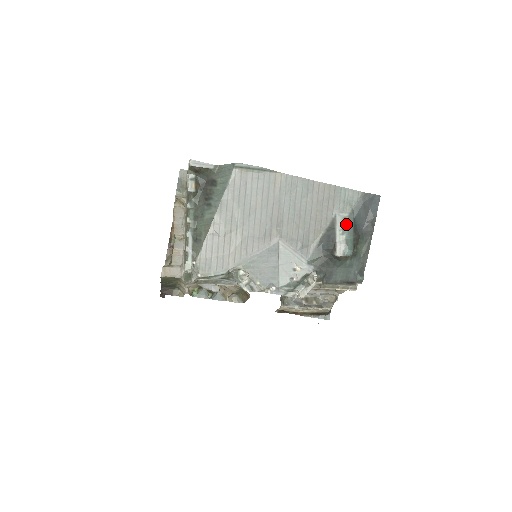
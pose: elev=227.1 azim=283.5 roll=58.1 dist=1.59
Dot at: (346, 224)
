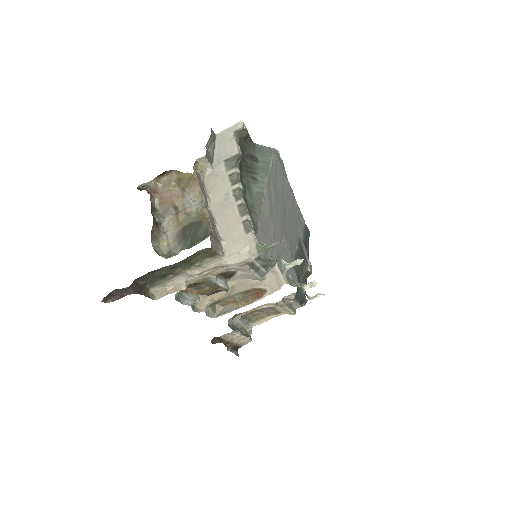
Dot at: (304, 246)
